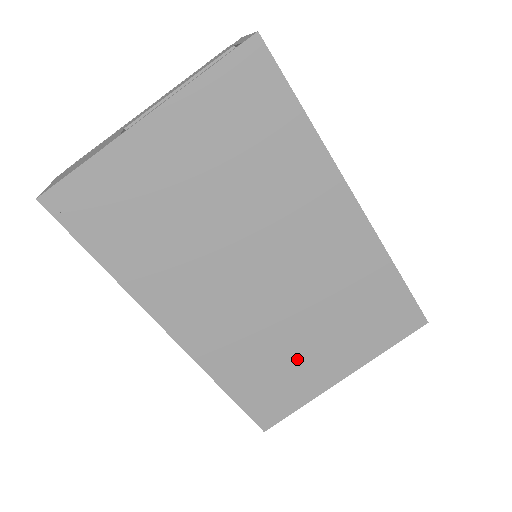
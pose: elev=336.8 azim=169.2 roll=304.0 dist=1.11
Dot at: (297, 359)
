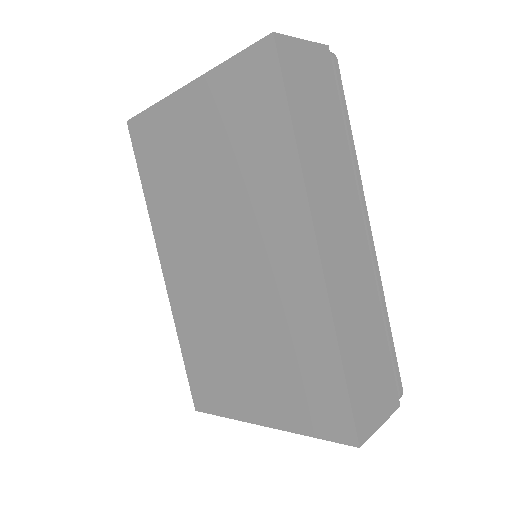
Dot at: (232, 367)
